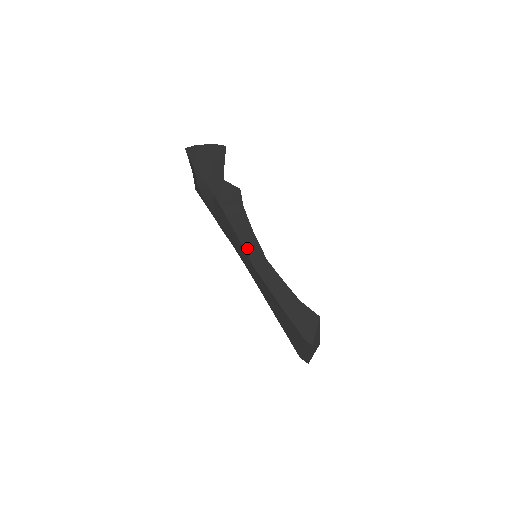
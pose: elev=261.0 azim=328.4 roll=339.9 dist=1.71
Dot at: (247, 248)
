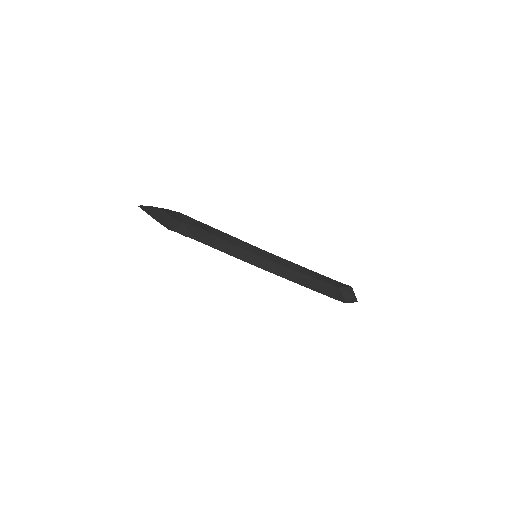
Dot at: (242, 258)
